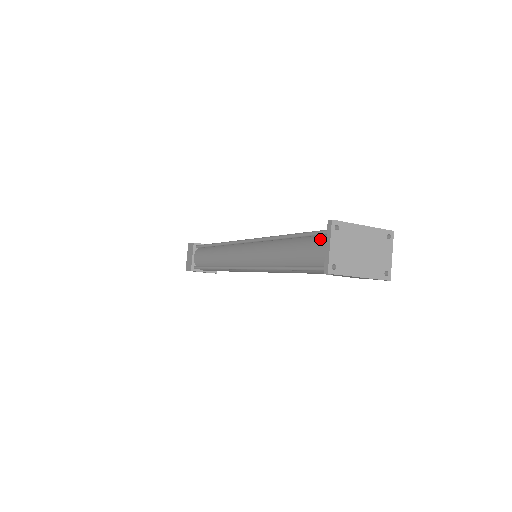
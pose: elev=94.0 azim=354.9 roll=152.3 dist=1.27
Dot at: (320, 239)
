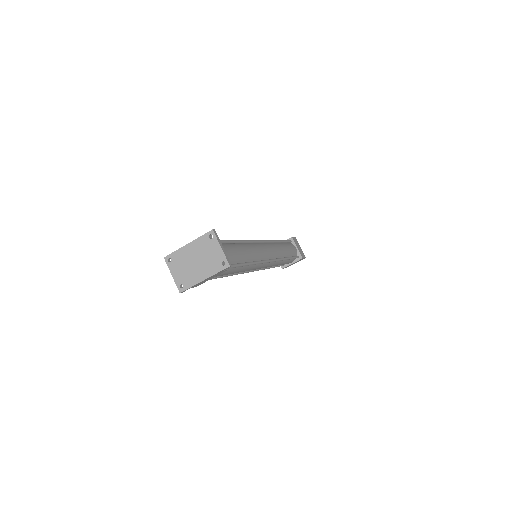
Dot at: occluded
